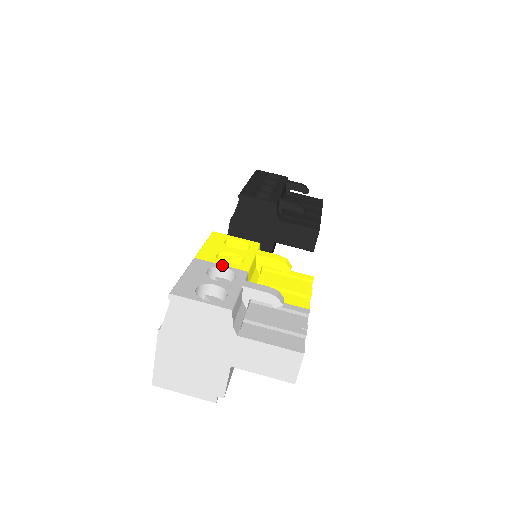
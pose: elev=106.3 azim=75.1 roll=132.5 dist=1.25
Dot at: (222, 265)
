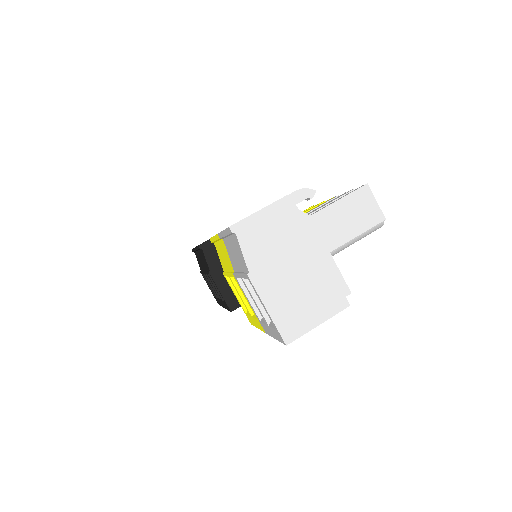
Dot at: occluded
